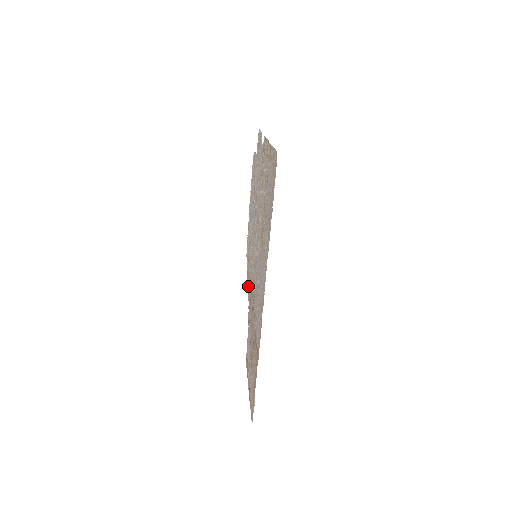
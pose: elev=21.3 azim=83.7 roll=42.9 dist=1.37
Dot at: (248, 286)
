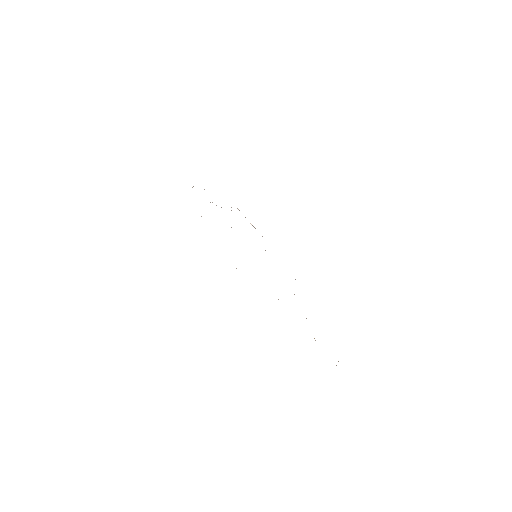
Dot at: occluded
